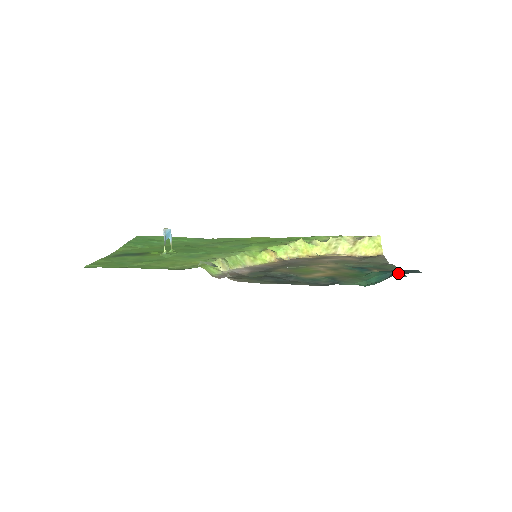
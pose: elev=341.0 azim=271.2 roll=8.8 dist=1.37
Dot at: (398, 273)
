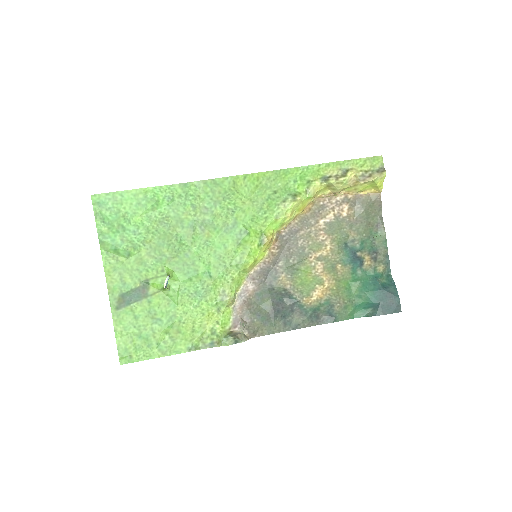
Dot at: (383, 311)
